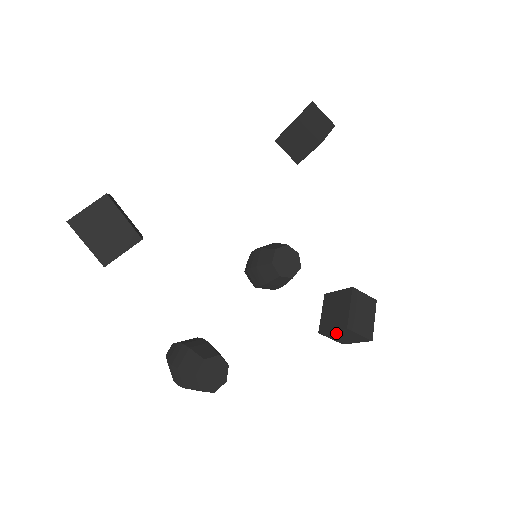
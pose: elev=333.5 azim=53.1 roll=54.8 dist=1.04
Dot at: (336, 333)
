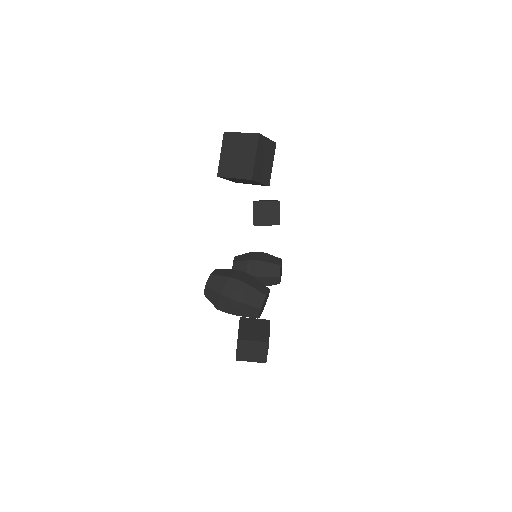
Dot at: (252, 345)
